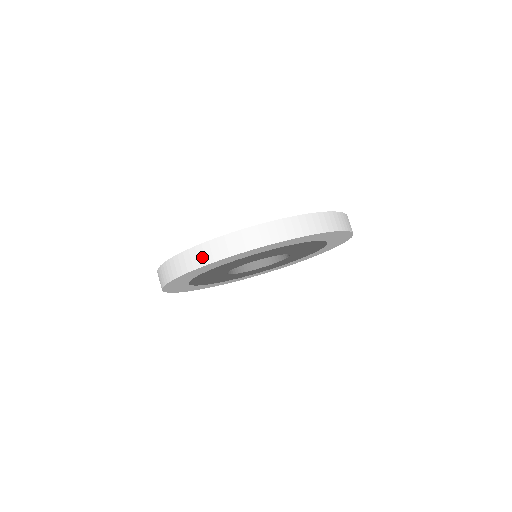
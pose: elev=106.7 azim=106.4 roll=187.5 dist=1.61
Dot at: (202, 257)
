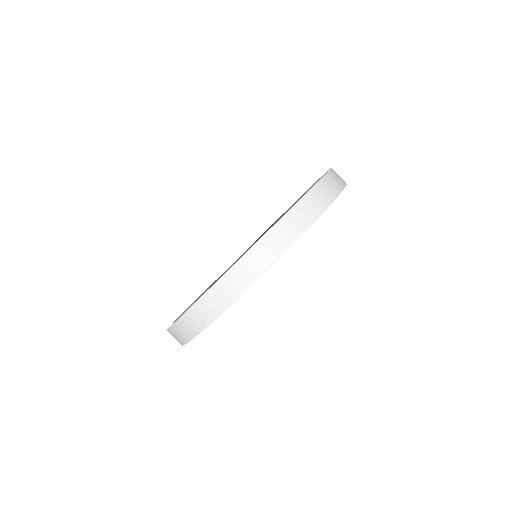
Dot at: (204, 316)
